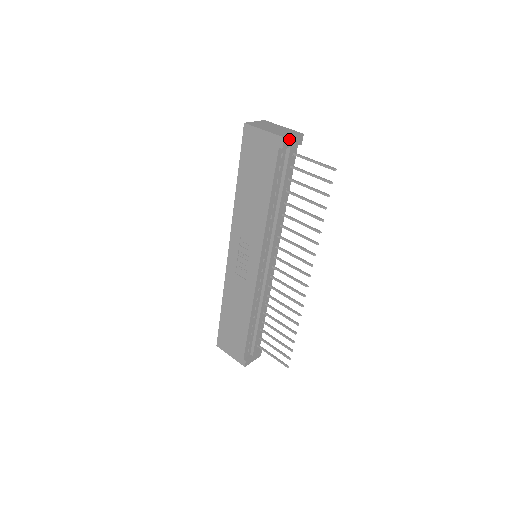
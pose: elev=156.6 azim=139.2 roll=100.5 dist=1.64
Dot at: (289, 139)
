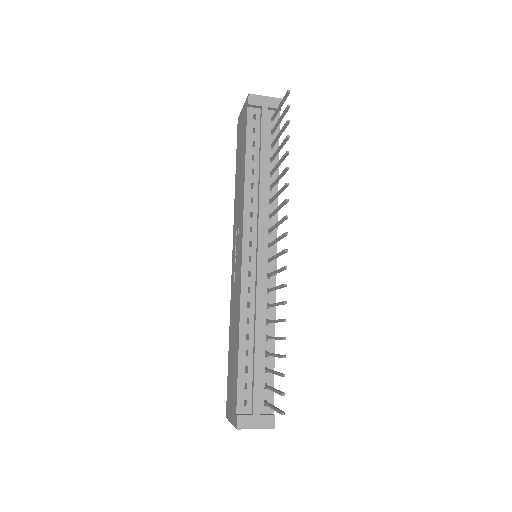
Dot at: (258, 98)
